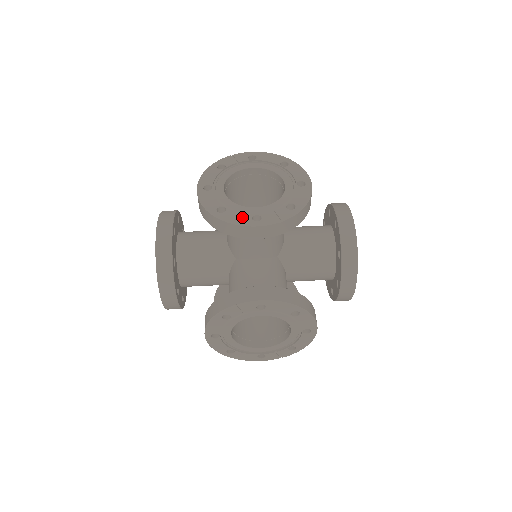
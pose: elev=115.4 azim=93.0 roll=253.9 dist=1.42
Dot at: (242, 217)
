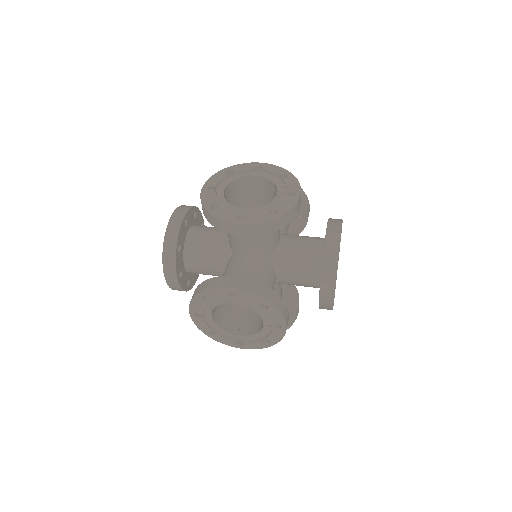
Dot at: (229, 214)
